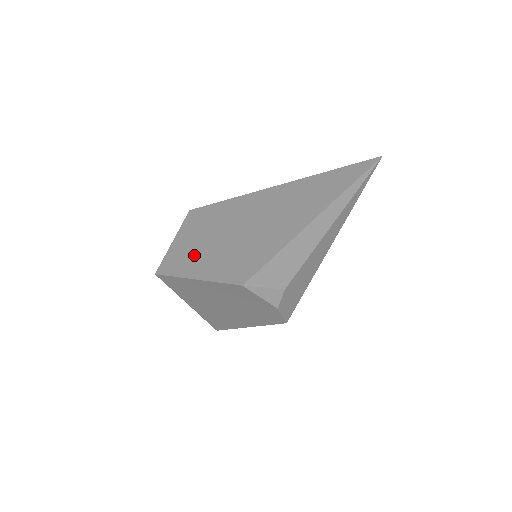
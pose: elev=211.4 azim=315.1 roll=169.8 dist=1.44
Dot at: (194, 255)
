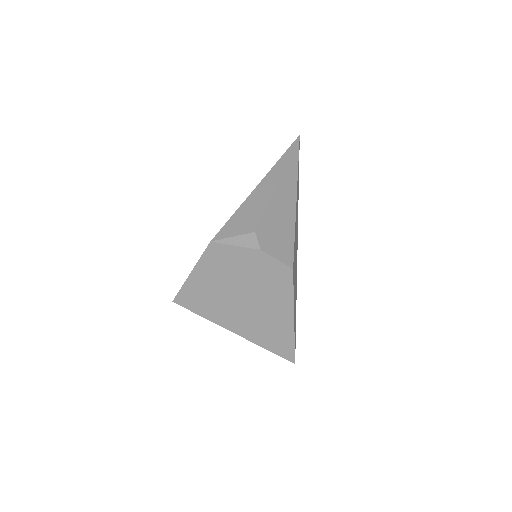
Dot at: occluded
